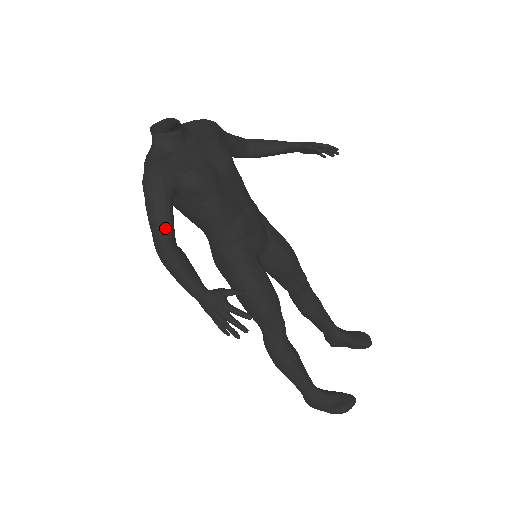
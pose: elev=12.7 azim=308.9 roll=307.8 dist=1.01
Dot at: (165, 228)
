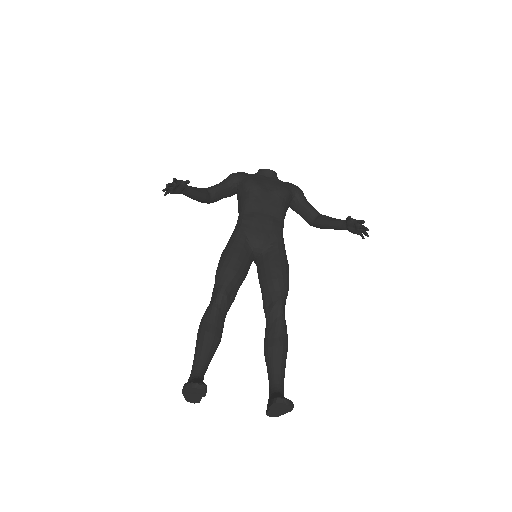
Dot at: (213, 186)
